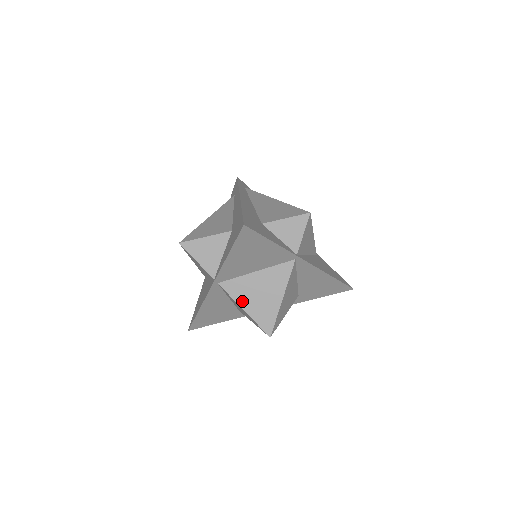
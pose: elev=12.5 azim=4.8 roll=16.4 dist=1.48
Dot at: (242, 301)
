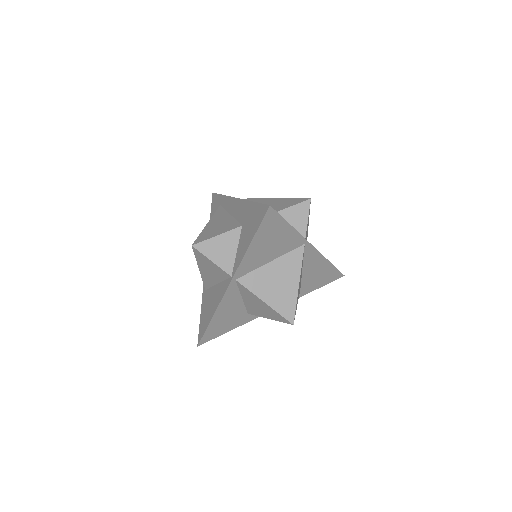
Dot at: (261, 293)
